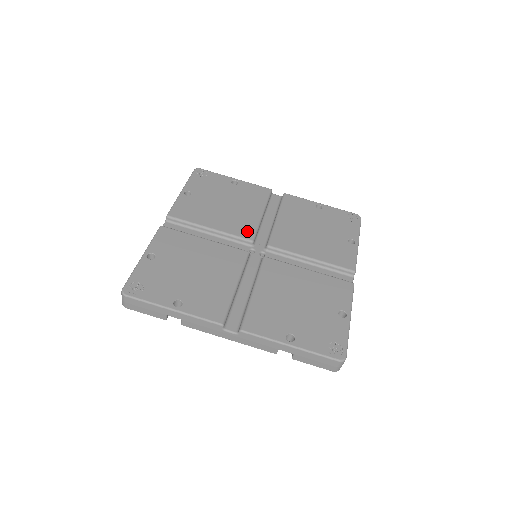
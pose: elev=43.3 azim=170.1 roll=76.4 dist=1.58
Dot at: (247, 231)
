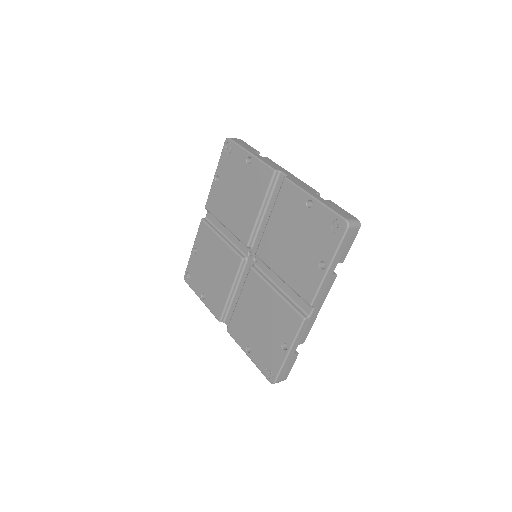
Dot at: (245, 234)
